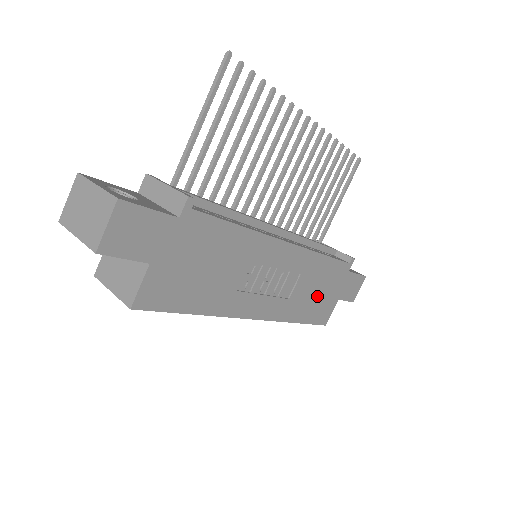
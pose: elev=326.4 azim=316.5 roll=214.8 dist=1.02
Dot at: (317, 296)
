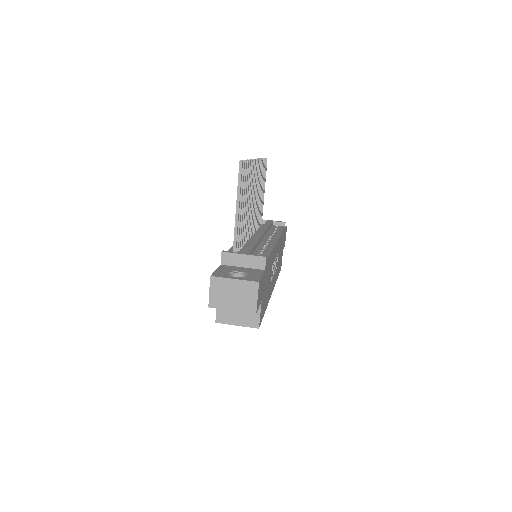
Dot at: (280, 257)
